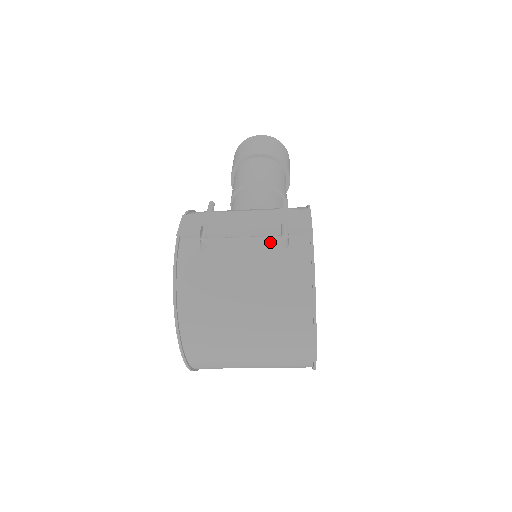
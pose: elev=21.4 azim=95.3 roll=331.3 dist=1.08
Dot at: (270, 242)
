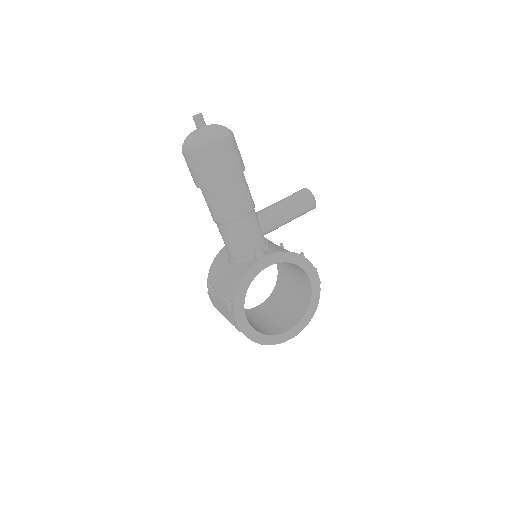
Dot at: occluded
